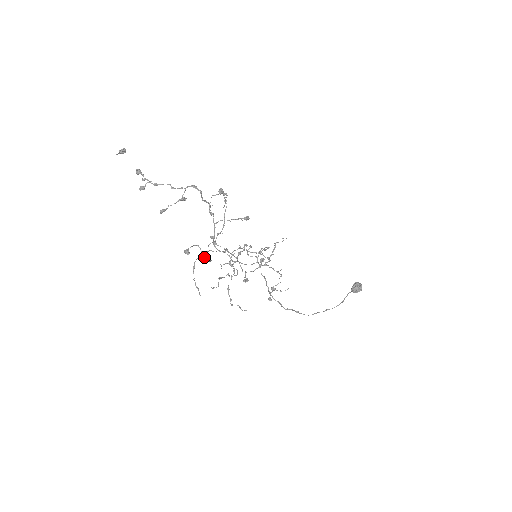
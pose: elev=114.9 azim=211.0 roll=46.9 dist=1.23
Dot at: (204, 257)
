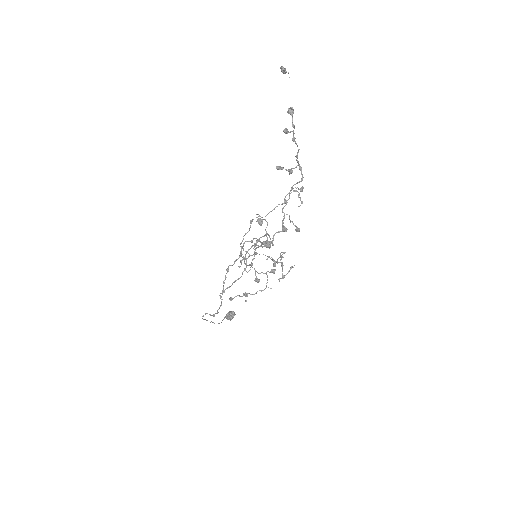
Dot at: occluded
